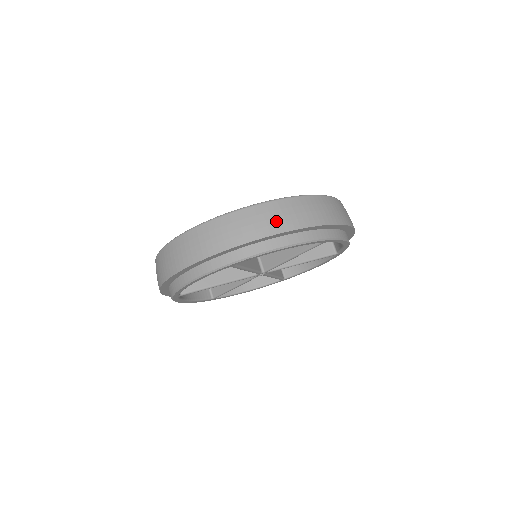
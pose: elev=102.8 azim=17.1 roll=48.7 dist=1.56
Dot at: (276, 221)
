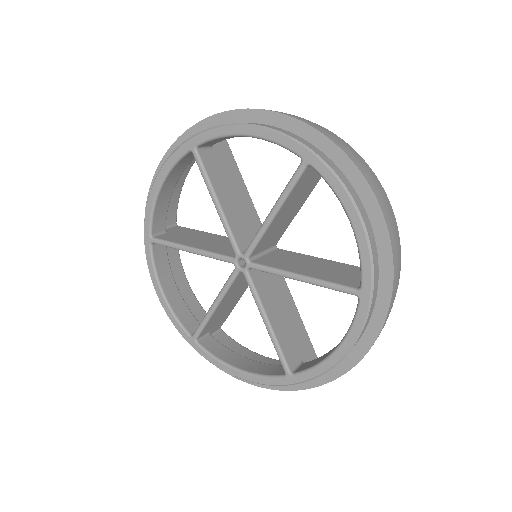
Dot at: occluded
